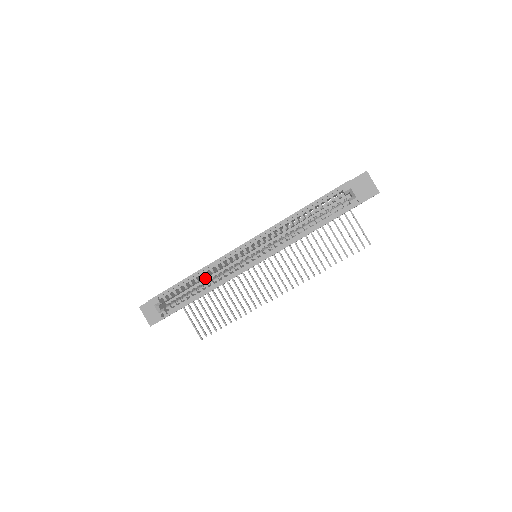
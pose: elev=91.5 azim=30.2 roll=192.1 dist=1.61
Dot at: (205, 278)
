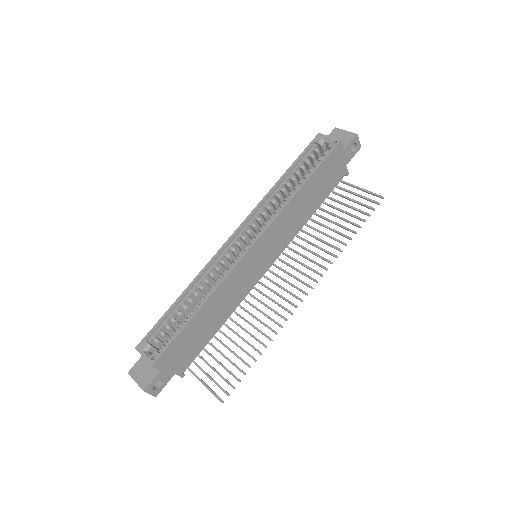
Dot at: occluded
